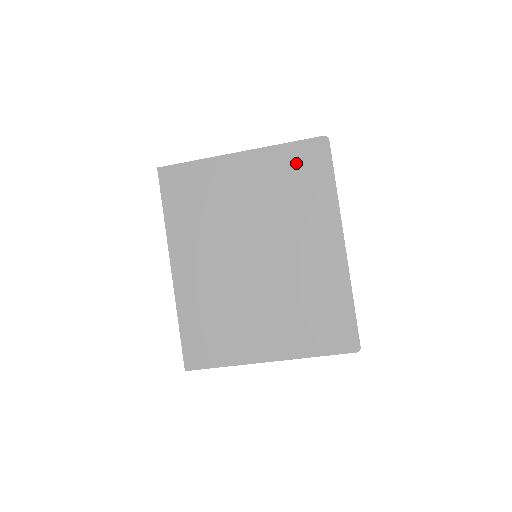
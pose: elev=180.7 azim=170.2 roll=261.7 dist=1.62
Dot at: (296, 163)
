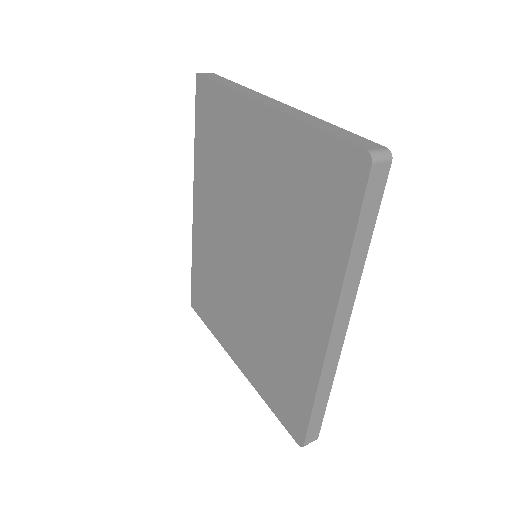
Dot at: (316, 172)
